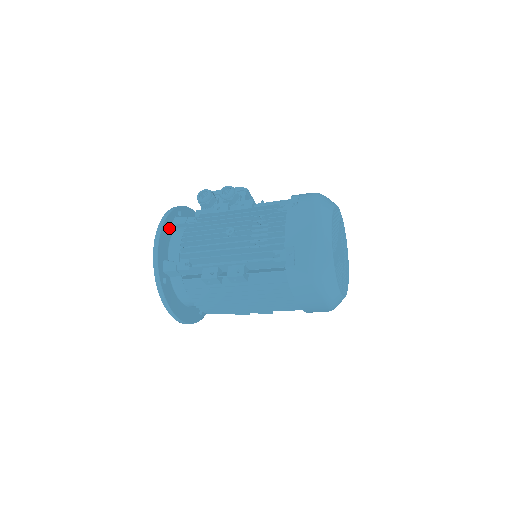
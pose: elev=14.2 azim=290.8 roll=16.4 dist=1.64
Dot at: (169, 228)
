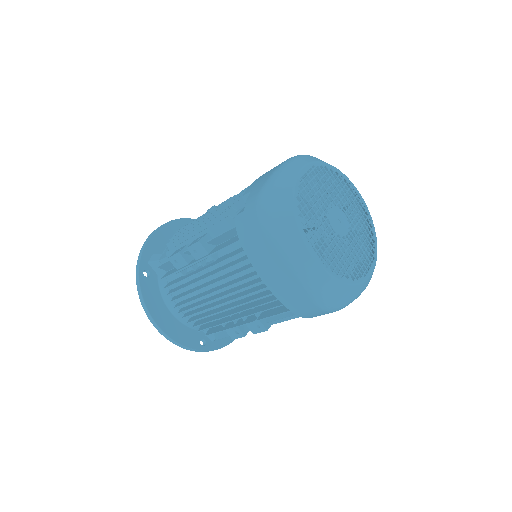
Dot at: occluded
